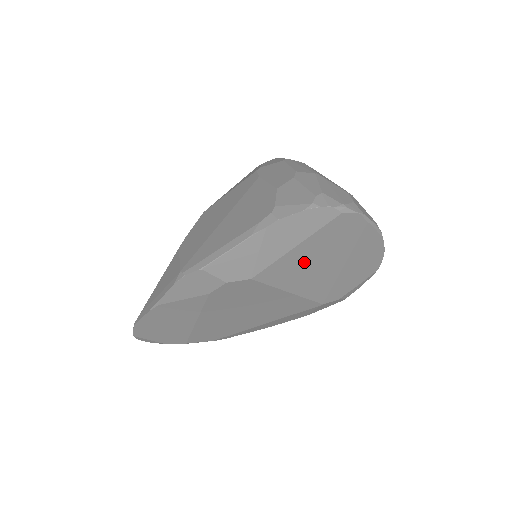
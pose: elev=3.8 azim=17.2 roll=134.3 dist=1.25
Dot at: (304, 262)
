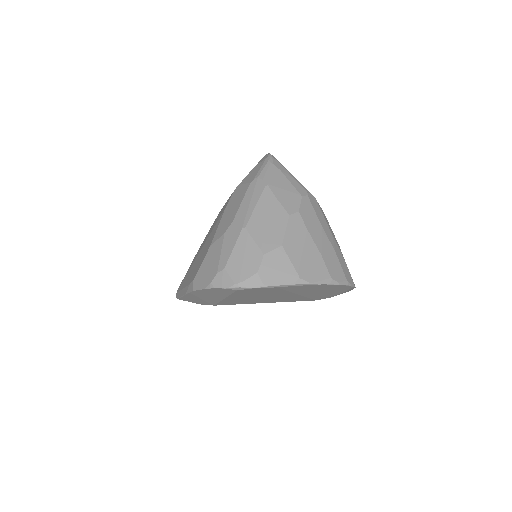
Dot at: (249, 299)
